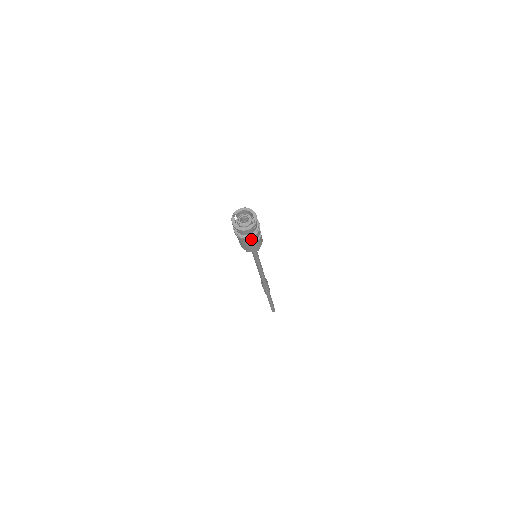
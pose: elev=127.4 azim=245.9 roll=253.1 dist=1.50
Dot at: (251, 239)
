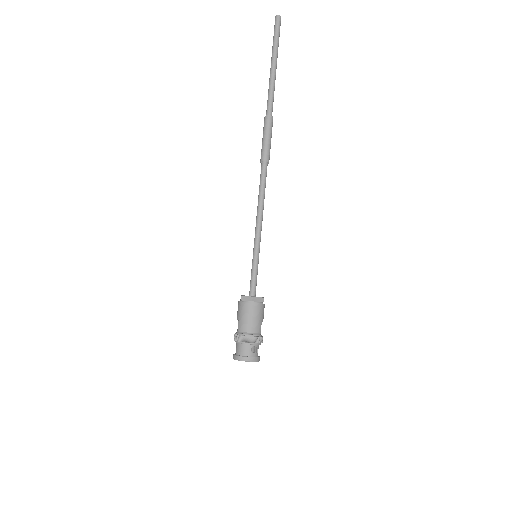
Dot at: occluded
